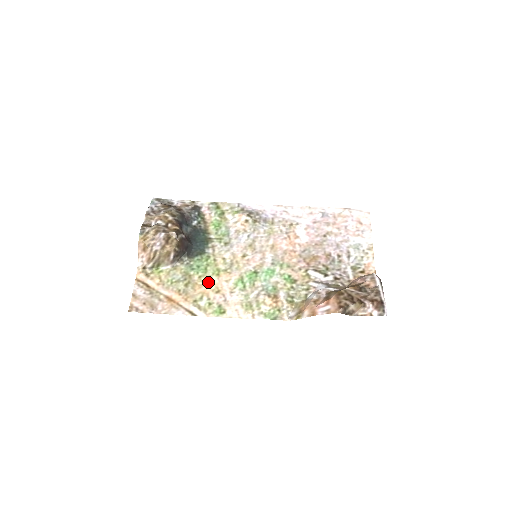
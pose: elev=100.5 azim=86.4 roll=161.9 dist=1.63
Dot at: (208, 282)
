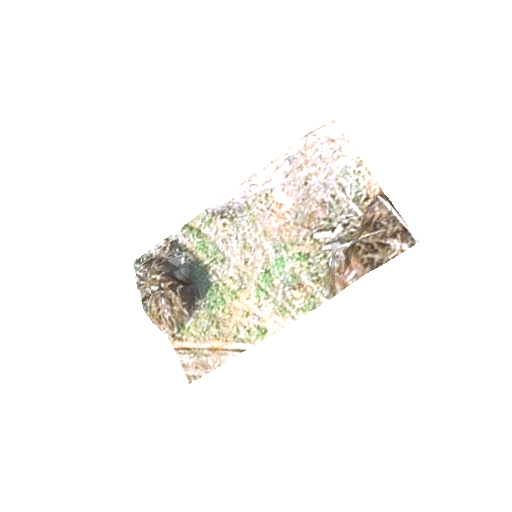
Dot at: (233, 311)
